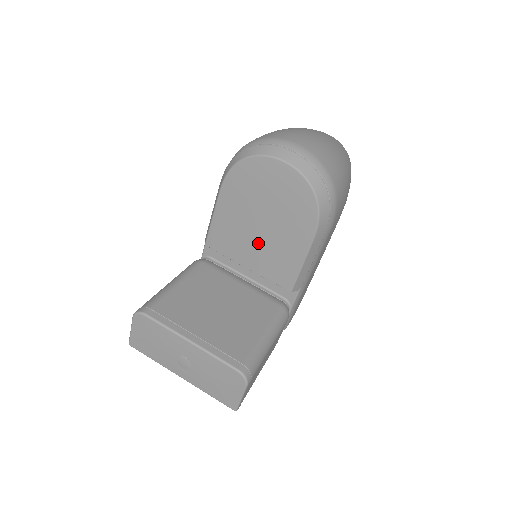
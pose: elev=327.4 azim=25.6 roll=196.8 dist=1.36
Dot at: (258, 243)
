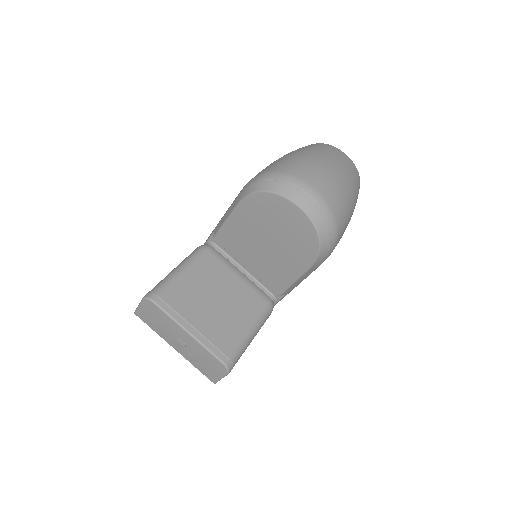
Dot at: (261, 255)
